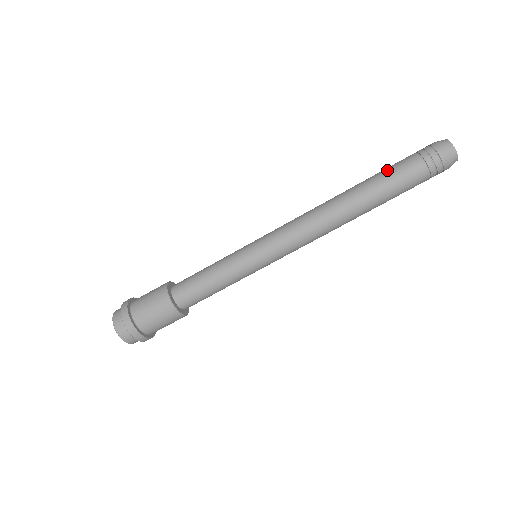
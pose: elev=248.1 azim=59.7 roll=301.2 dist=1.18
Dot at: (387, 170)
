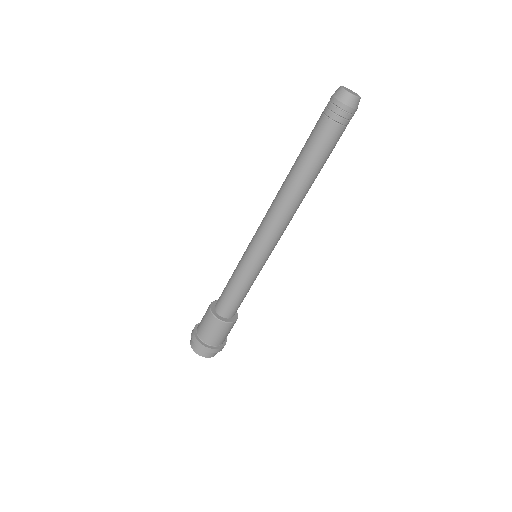
Dot at: (307, 139)
